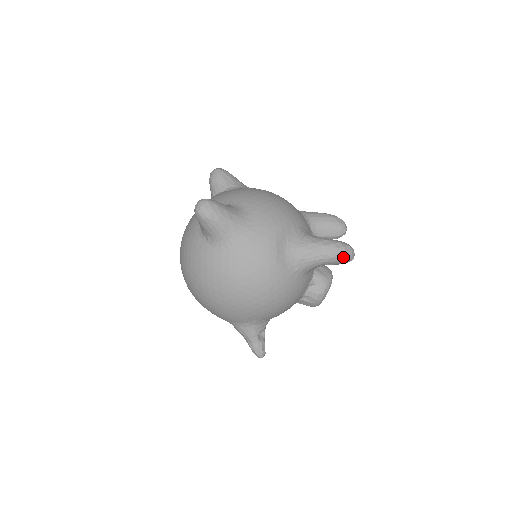
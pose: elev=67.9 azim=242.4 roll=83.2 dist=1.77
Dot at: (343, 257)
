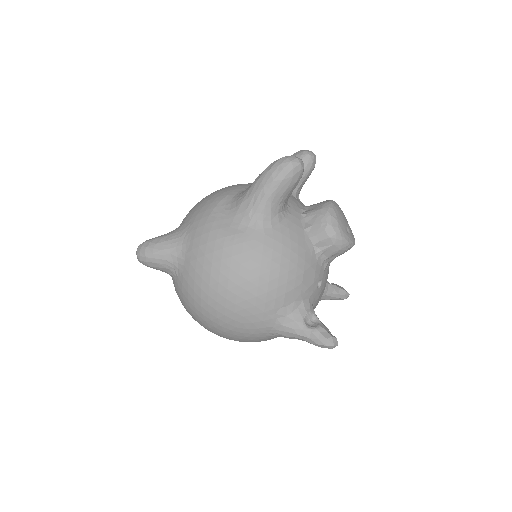
Dot at: (283, 171)
